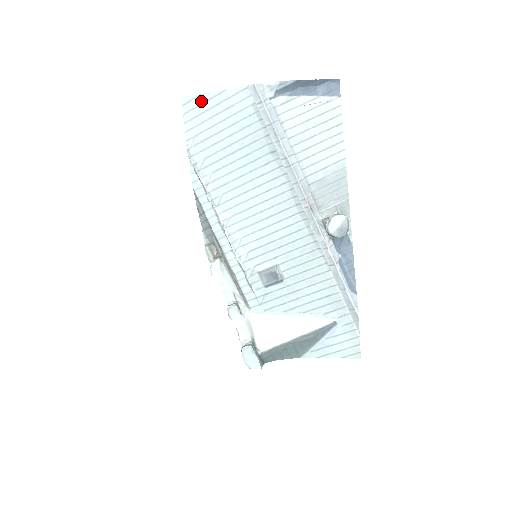
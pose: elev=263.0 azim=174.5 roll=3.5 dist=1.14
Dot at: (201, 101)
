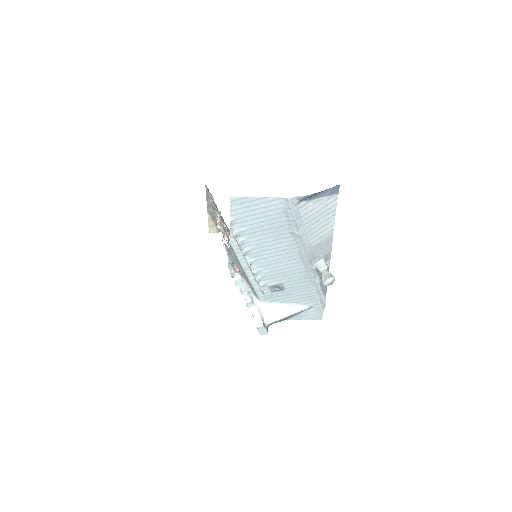
Dot at: (245, 201)
